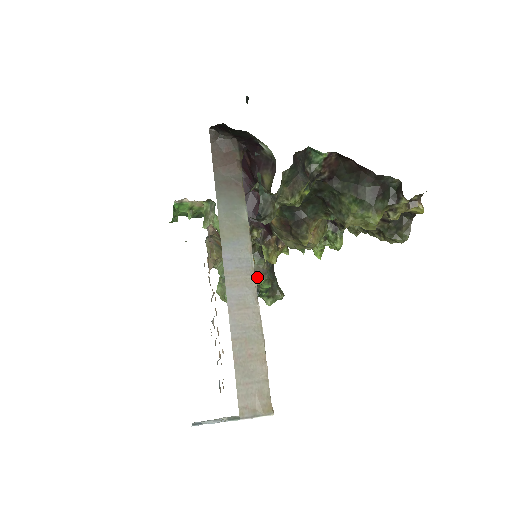
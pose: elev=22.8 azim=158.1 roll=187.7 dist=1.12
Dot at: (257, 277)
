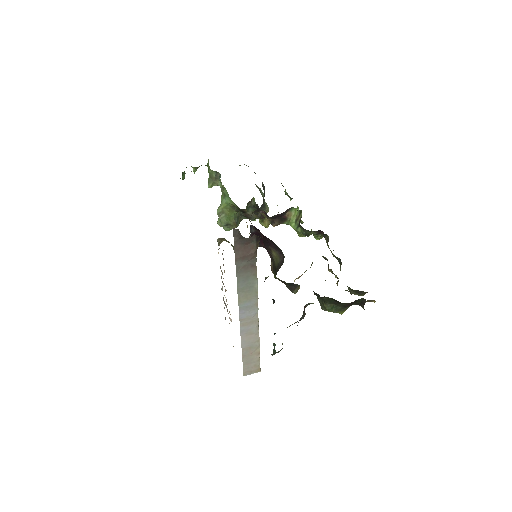
Dot at: (251, 218)
